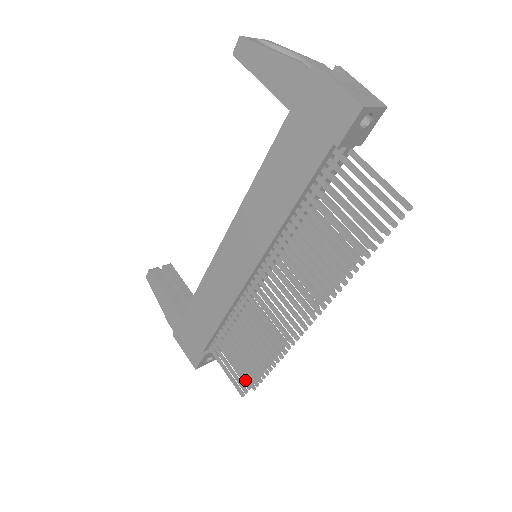
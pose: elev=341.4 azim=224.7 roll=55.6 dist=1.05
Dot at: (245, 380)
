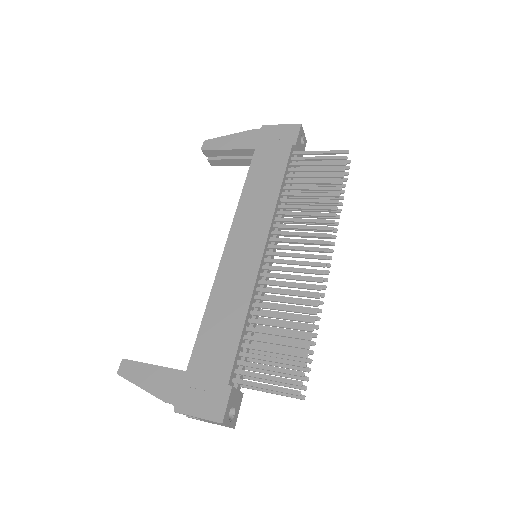
Dot at: (294, 370)
